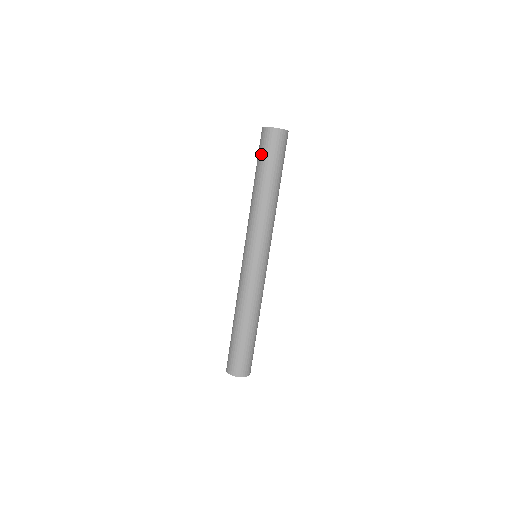
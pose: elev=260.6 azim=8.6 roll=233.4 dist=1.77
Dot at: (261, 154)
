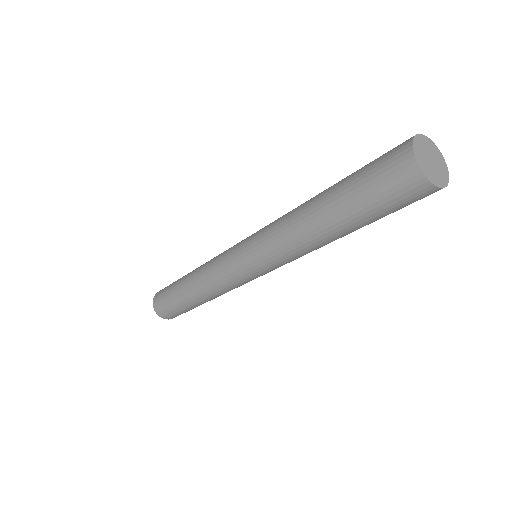
Dot at: (368, 191)
